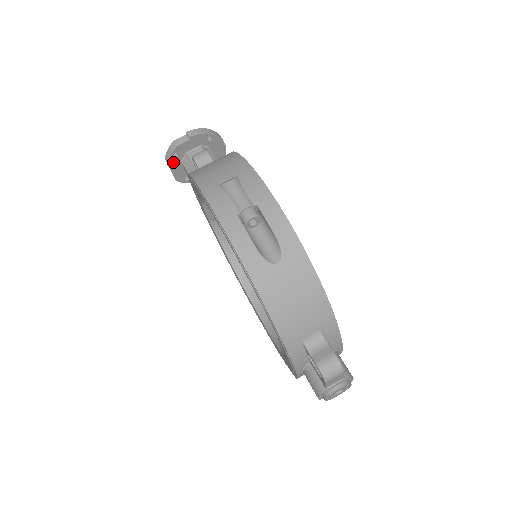
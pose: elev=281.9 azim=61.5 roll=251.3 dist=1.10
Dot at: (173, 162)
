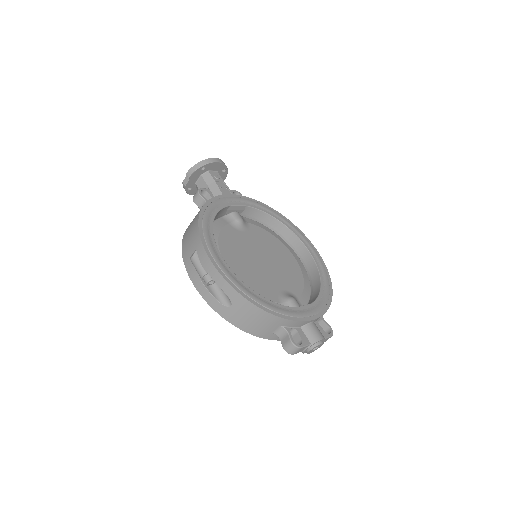
Dot at: (192, 192)
